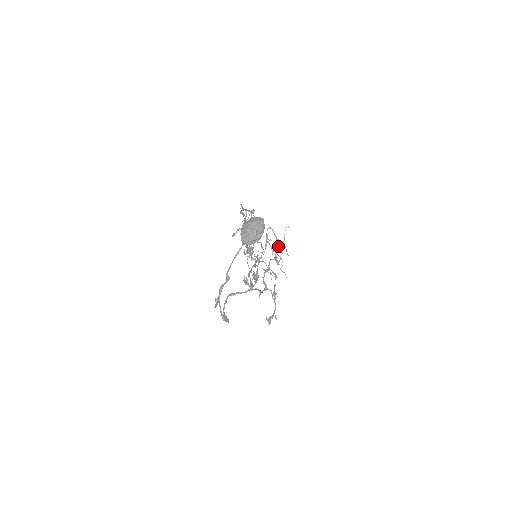
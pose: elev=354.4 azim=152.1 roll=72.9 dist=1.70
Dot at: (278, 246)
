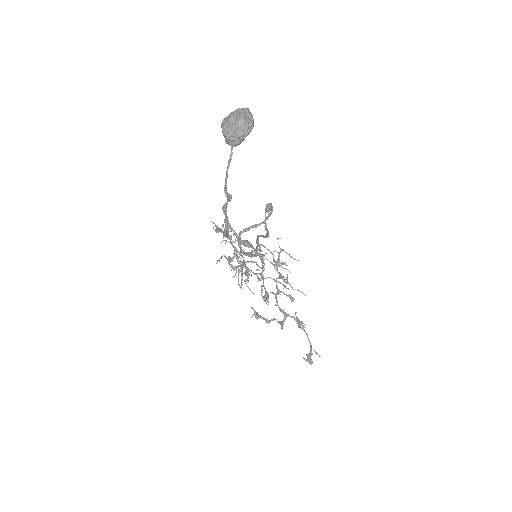
Dot at: (278, 258)
